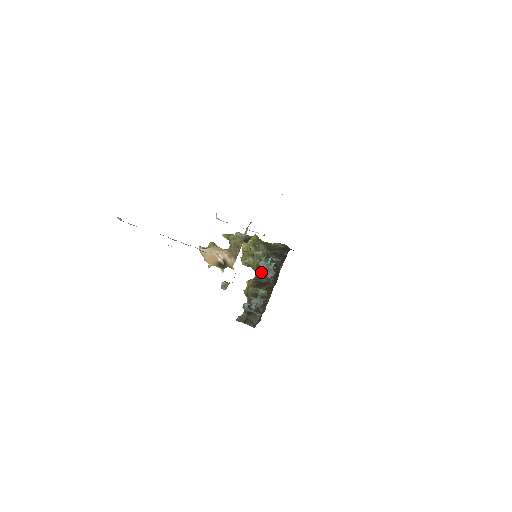
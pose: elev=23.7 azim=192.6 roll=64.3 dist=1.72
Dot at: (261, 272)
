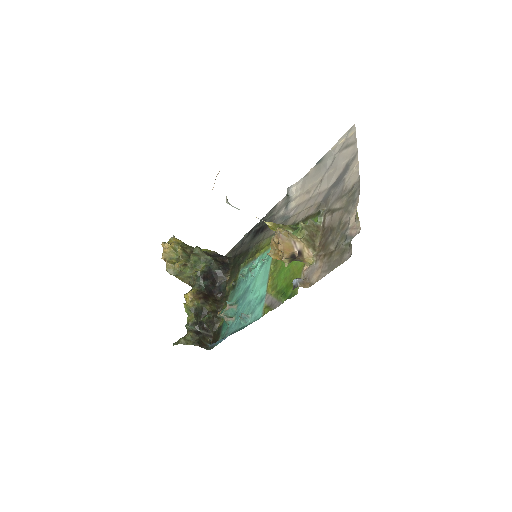
Dot at: (204, 281)
